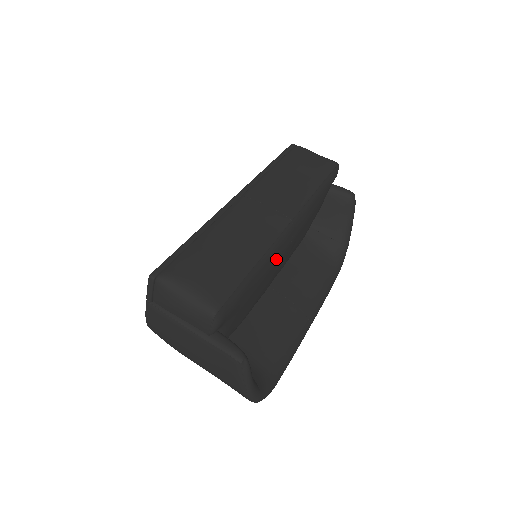
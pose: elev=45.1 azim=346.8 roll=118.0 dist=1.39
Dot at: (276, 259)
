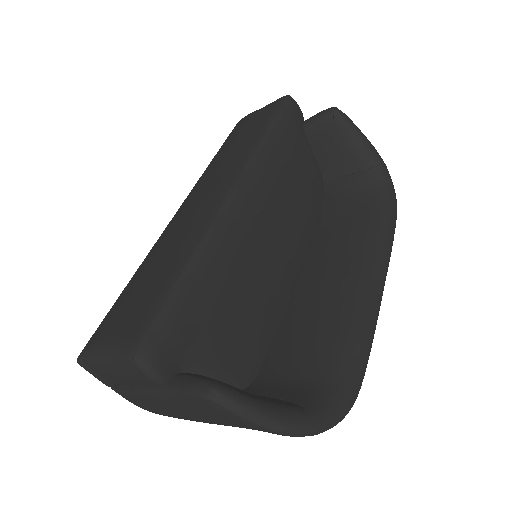
Dot at: (235, 242)
